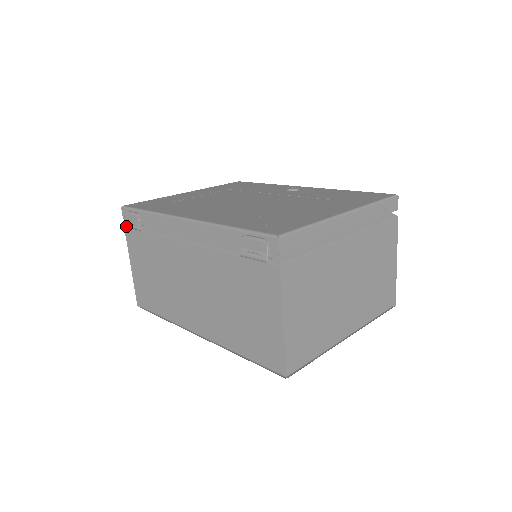
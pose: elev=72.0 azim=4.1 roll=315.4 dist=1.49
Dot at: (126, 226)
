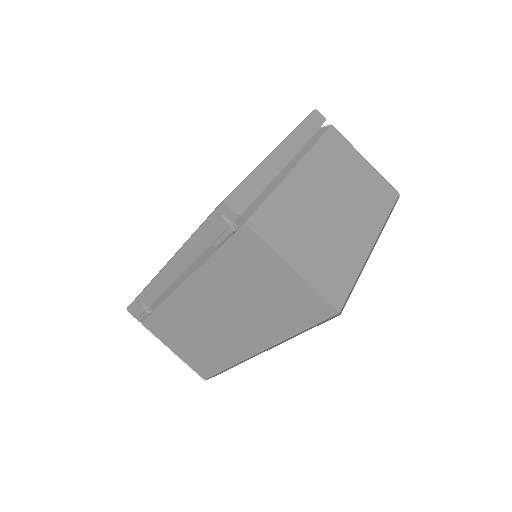
Dot at: (140, 321)
